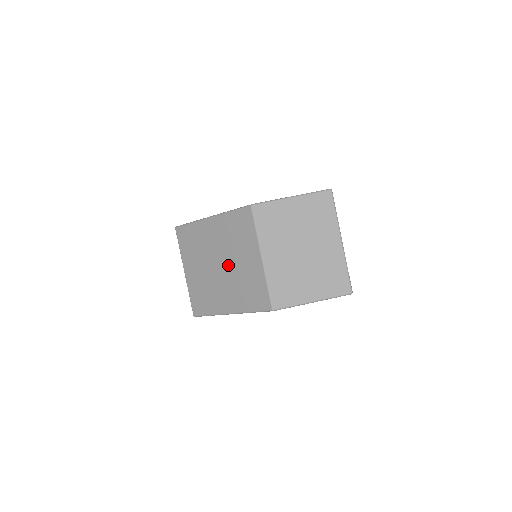
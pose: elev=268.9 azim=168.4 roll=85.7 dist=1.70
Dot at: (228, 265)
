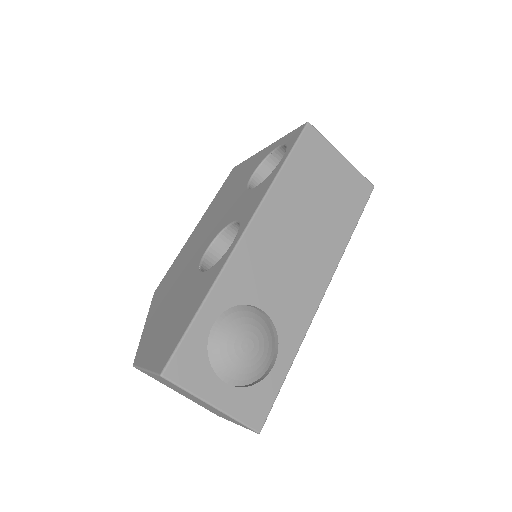
Dot at: occluded
